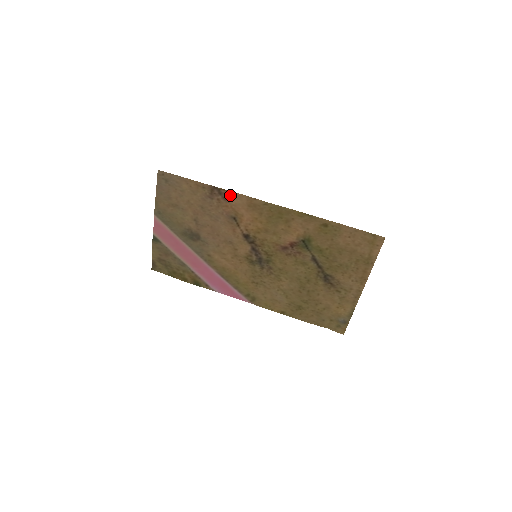
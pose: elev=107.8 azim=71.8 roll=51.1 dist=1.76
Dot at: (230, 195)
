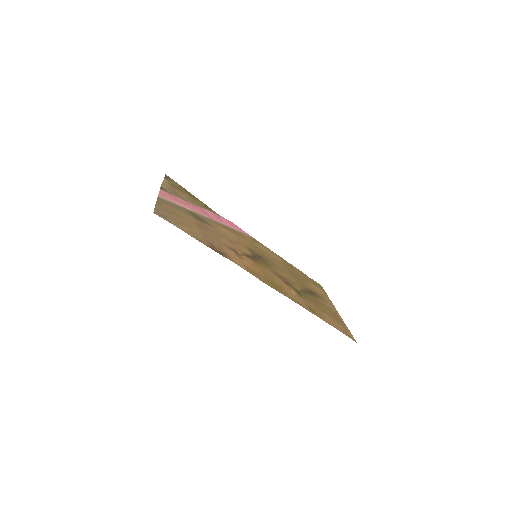
Dot at: (230, 258)
